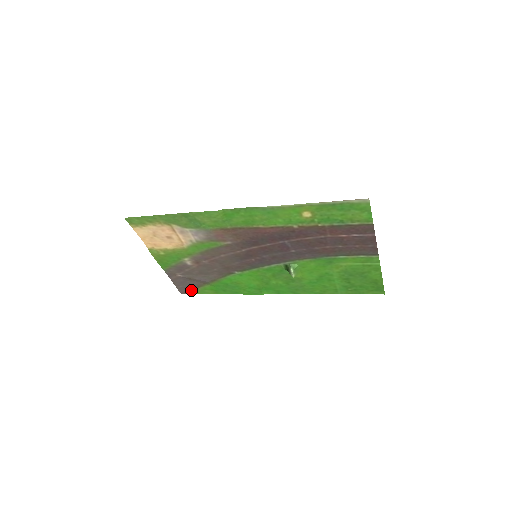
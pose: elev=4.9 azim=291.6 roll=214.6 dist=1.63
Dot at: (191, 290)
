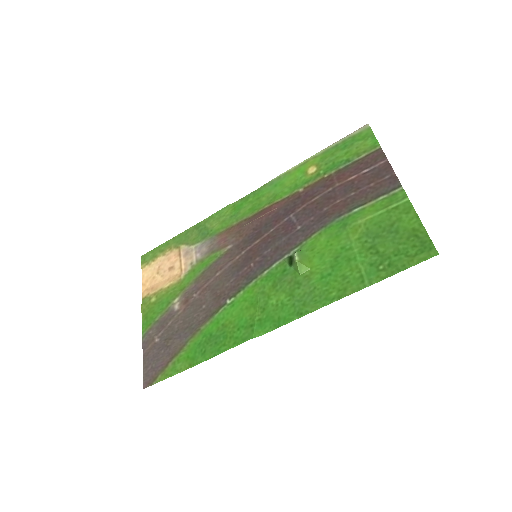
Dot at: (159, 373)
